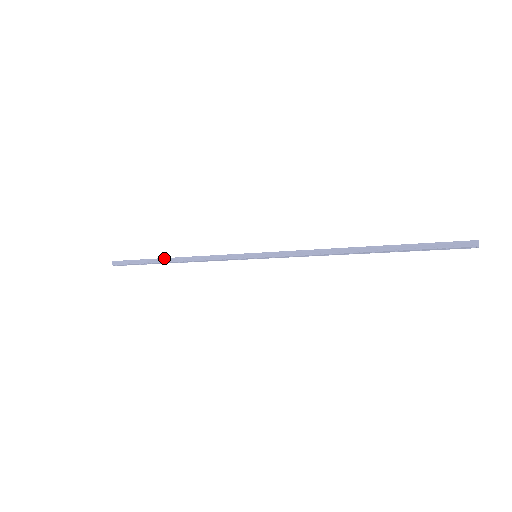
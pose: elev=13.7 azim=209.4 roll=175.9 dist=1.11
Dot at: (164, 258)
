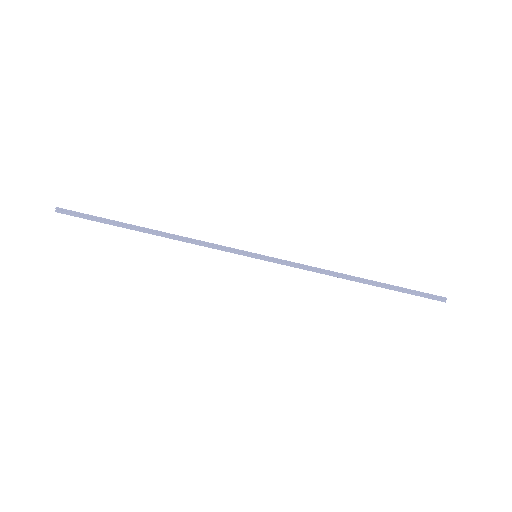
Dot at: occluded
